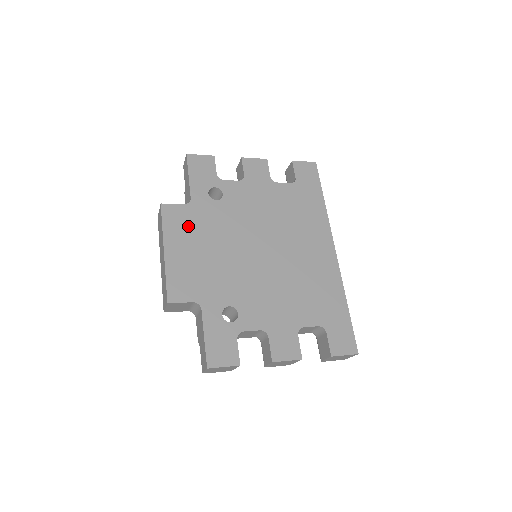
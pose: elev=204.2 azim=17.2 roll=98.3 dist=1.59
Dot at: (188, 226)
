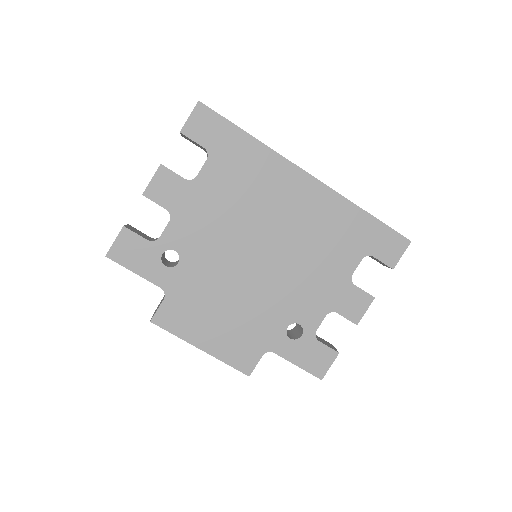
Dot at: (189, 311)
